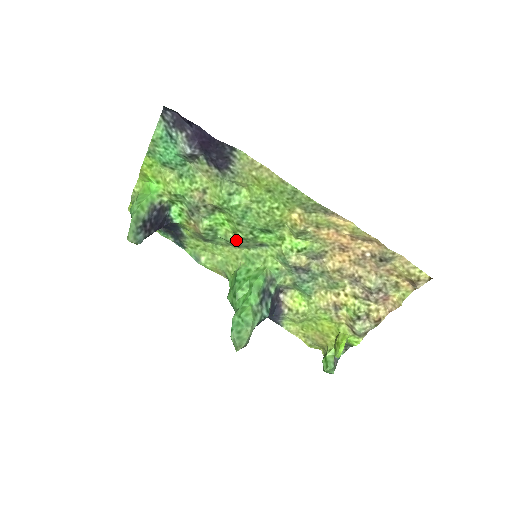
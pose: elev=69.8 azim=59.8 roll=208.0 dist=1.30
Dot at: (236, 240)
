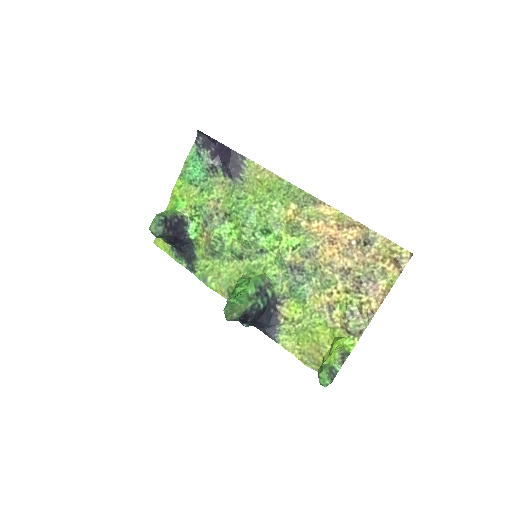
Dot at: (240, 248)
